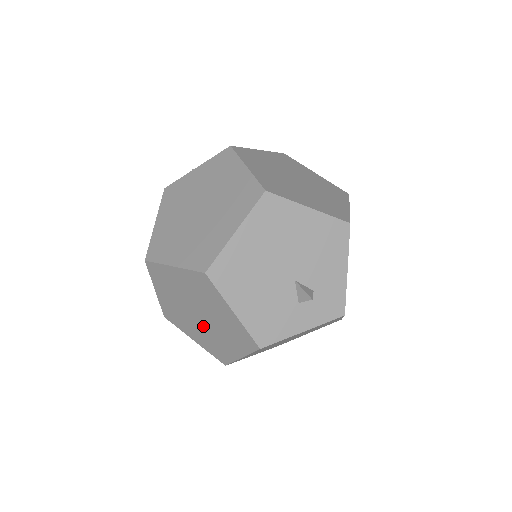
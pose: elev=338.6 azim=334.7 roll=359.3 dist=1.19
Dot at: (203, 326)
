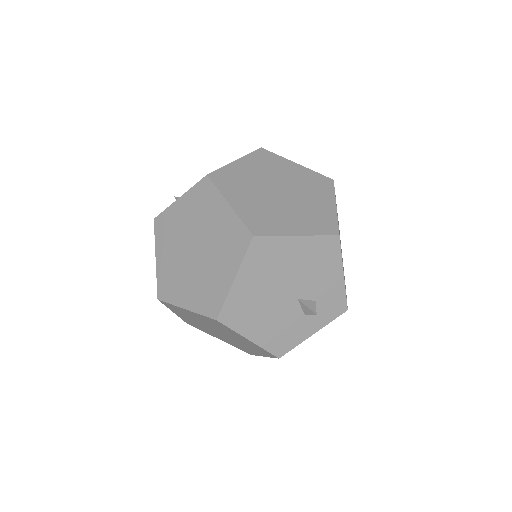
Dot at: (224, 337)
